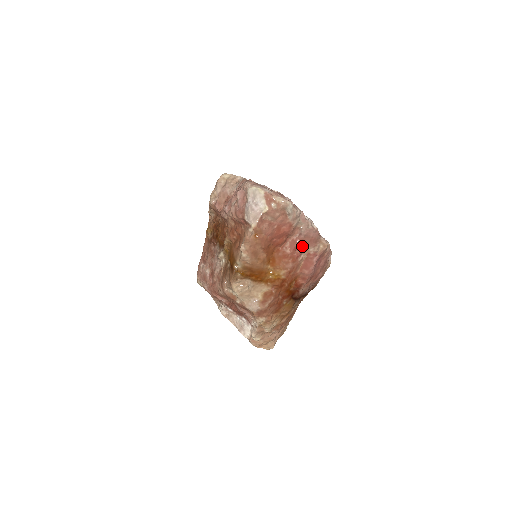
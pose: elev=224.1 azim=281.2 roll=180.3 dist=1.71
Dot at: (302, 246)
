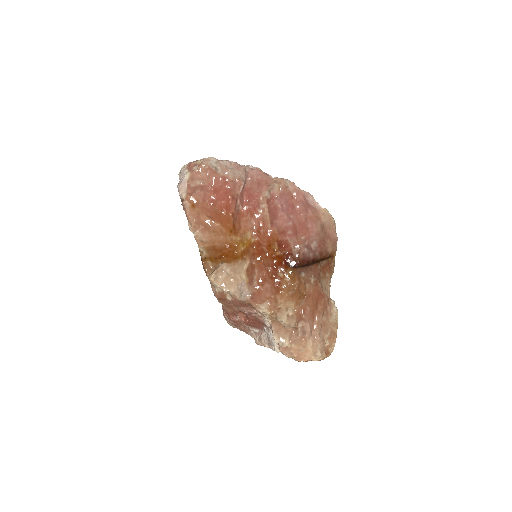
Dot at: (254, 196)
